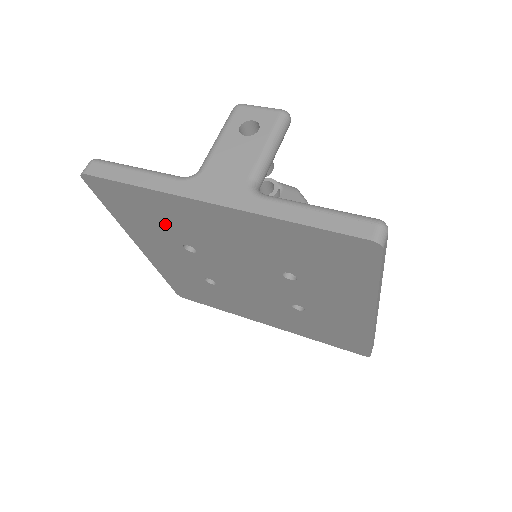
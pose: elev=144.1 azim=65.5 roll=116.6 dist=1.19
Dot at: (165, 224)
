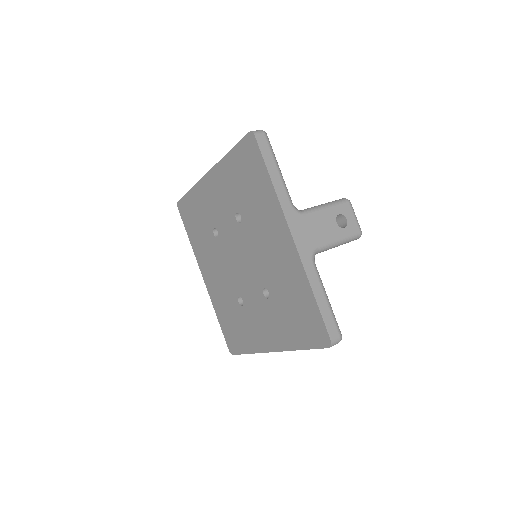
Dot at: (250, 199)
